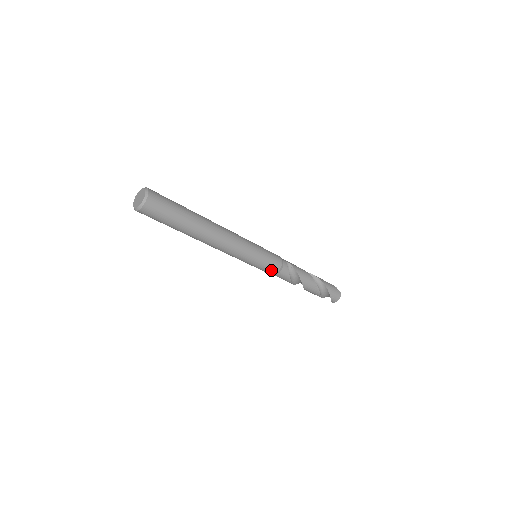
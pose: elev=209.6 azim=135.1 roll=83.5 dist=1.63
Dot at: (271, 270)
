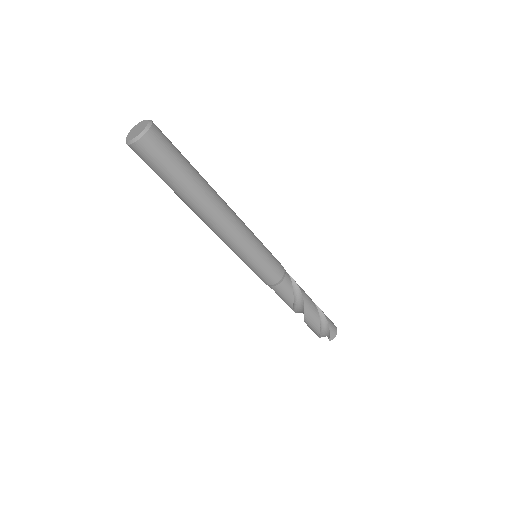
Dot at: (275, 274)
